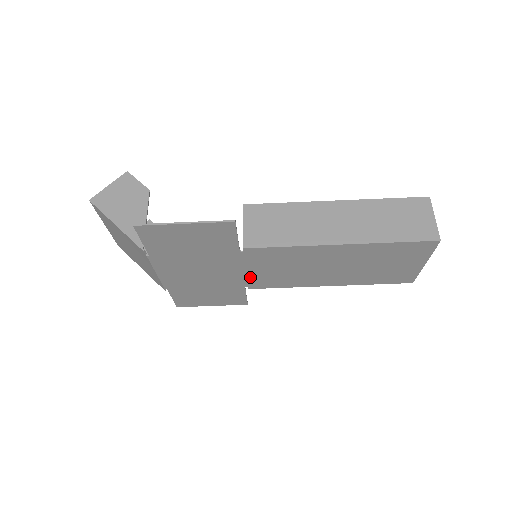
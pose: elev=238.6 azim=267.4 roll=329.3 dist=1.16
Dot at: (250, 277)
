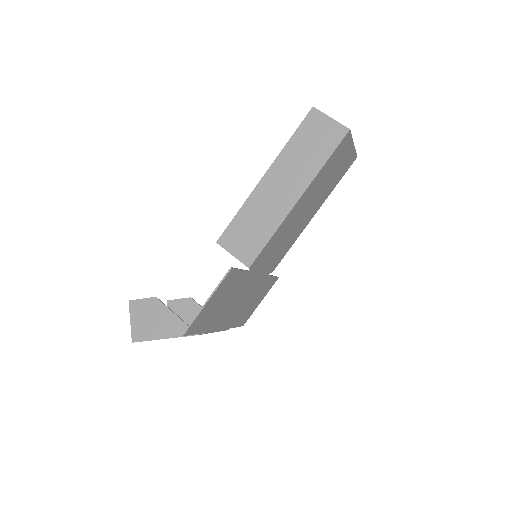
Dot at: (266, 270)
